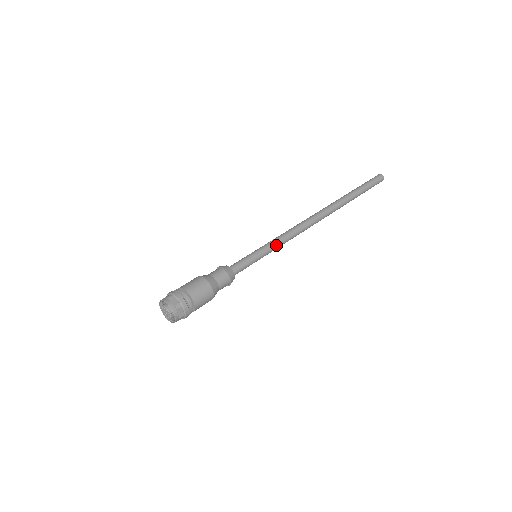
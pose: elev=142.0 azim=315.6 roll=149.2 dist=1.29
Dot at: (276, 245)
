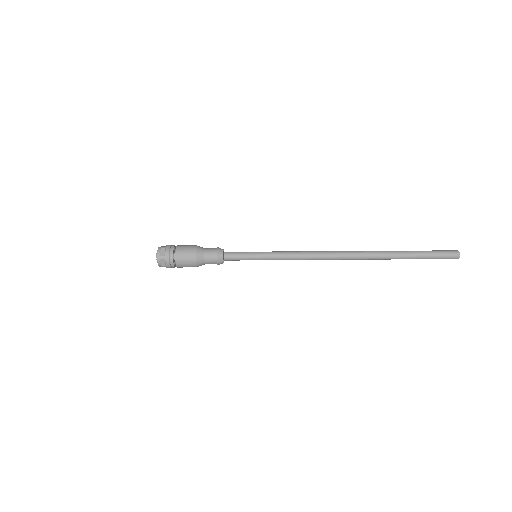
Dot at: (279, 257)
